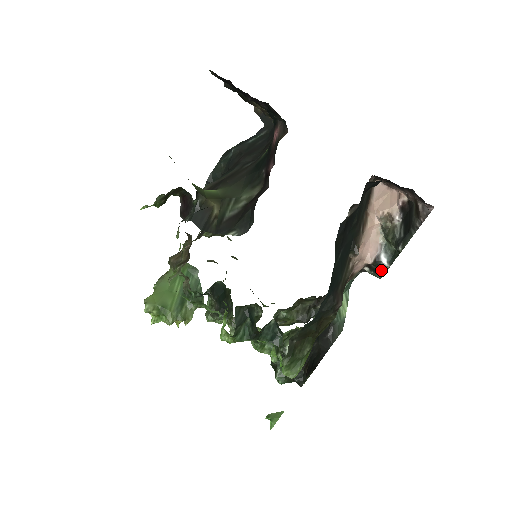
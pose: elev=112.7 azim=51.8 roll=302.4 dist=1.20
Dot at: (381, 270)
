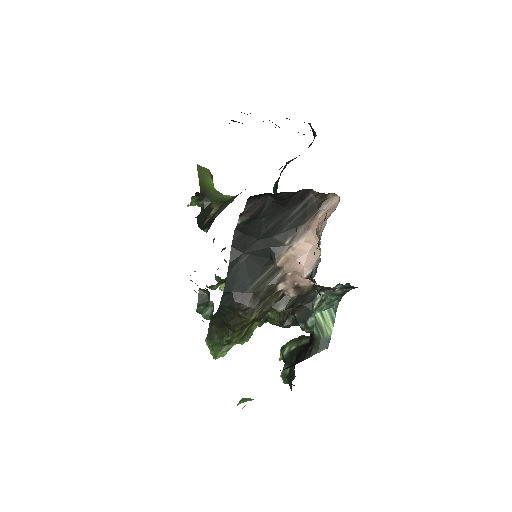
Dot at: (316, 287)
